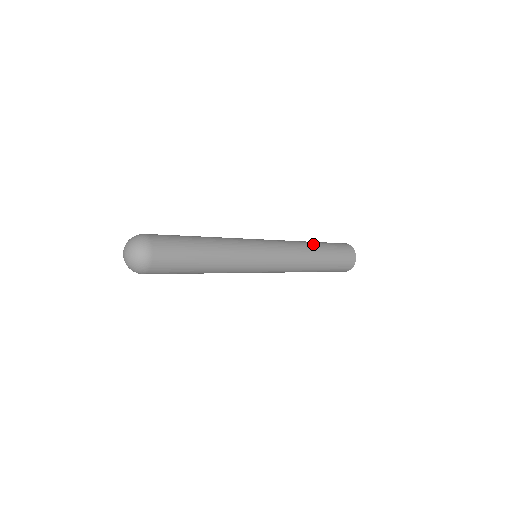
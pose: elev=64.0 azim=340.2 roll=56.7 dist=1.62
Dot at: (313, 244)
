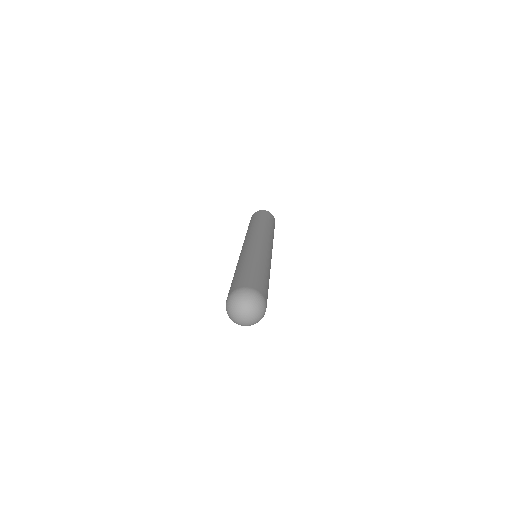
Dot at: (272, 229)
